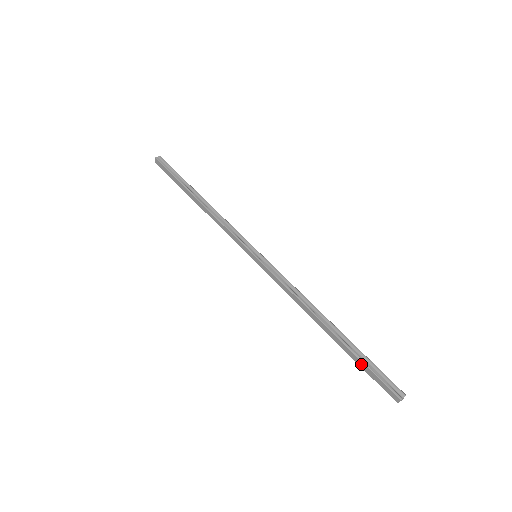
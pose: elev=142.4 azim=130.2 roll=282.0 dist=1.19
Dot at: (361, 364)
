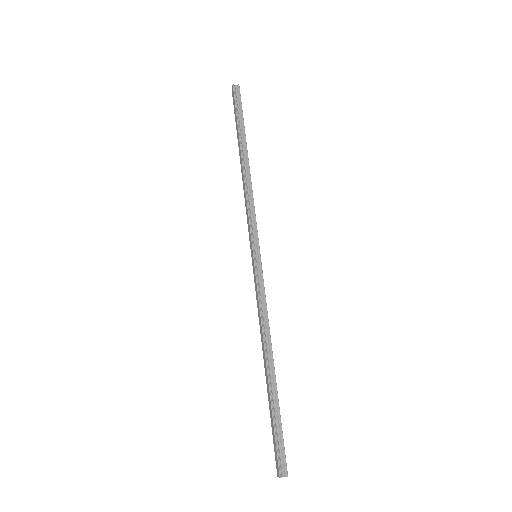
Dot at: (272, 422)
